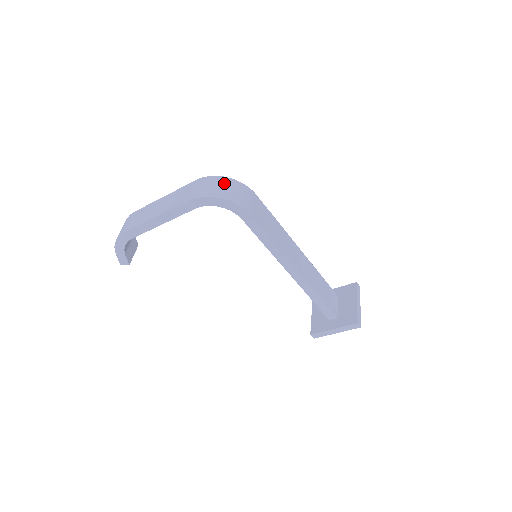
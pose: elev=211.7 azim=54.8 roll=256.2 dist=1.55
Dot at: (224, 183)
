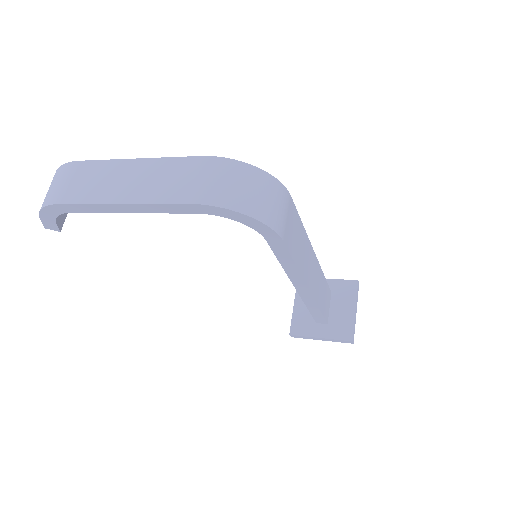
Dot at: (252, 181)
